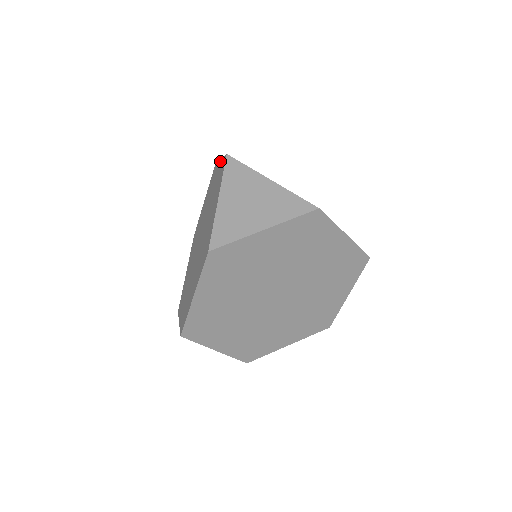
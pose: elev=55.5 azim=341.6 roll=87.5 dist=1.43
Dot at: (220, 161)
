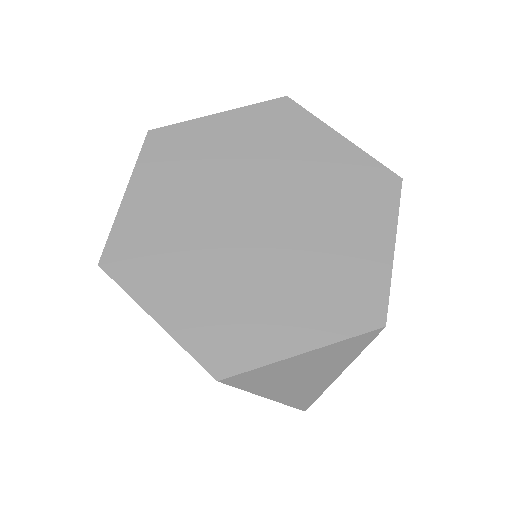
Dot at: occluded
